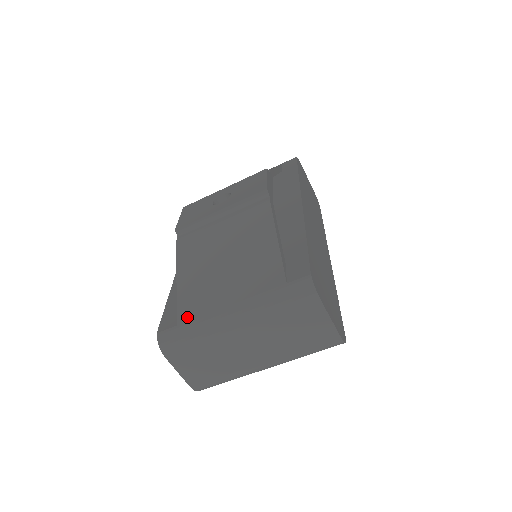
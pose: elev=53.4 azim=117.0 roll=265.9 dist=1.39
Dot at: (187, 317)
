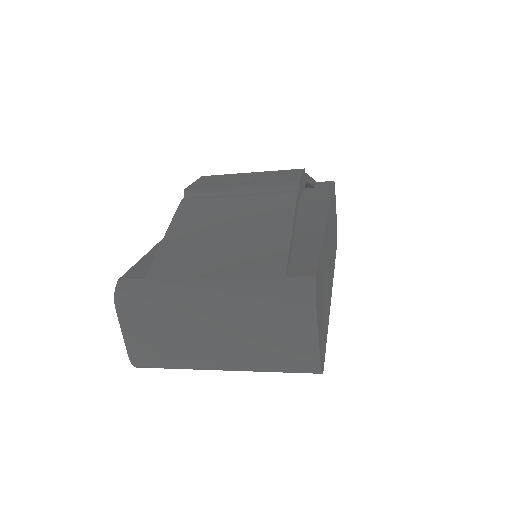
Dot at: (159, 274)
